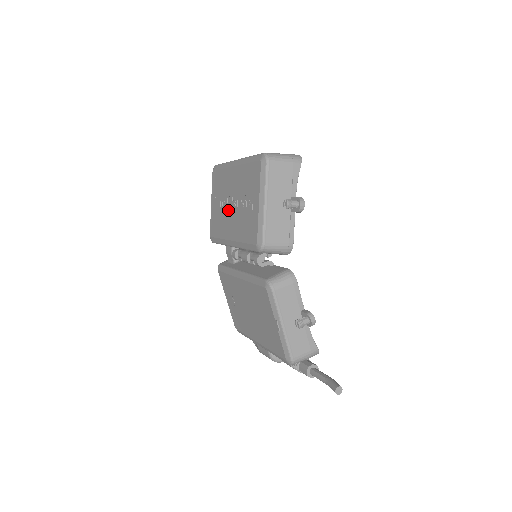
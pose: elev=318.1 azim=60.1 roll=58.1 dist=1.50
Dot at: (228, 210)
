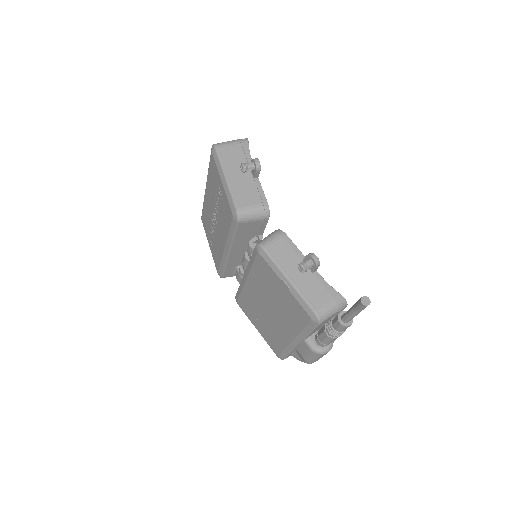
Dot at: (215, 228)
